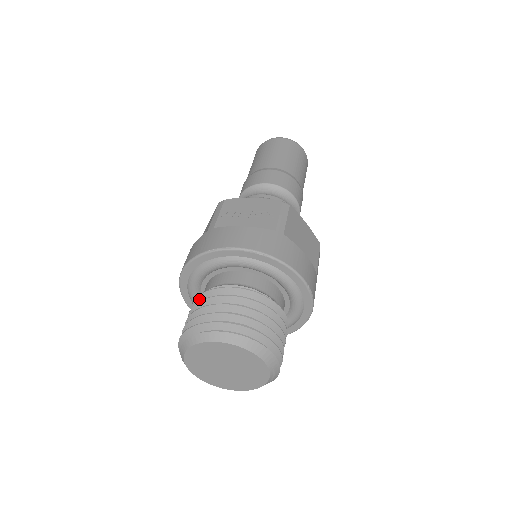
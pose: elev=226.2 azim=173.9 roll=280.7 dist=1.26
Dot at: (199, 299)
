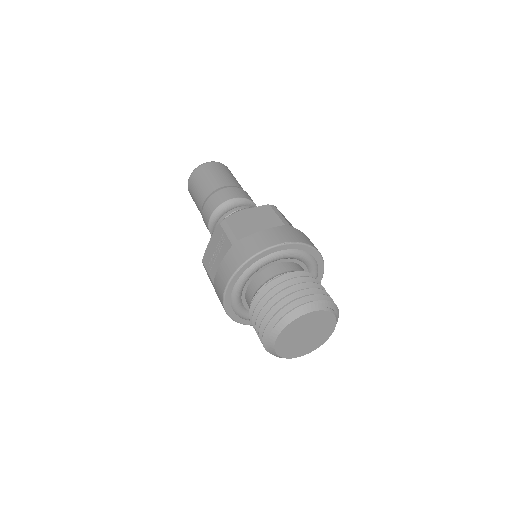
Dot at: occluded
